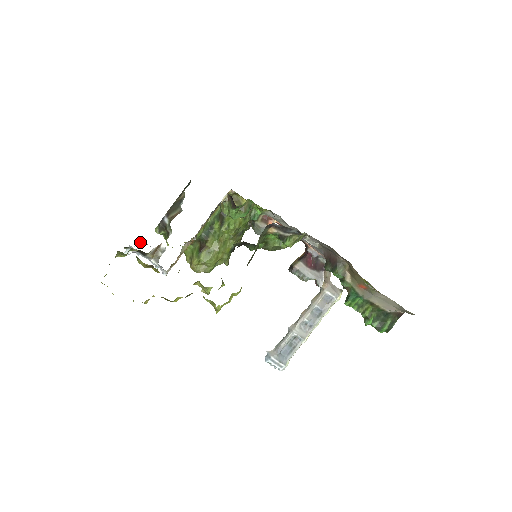
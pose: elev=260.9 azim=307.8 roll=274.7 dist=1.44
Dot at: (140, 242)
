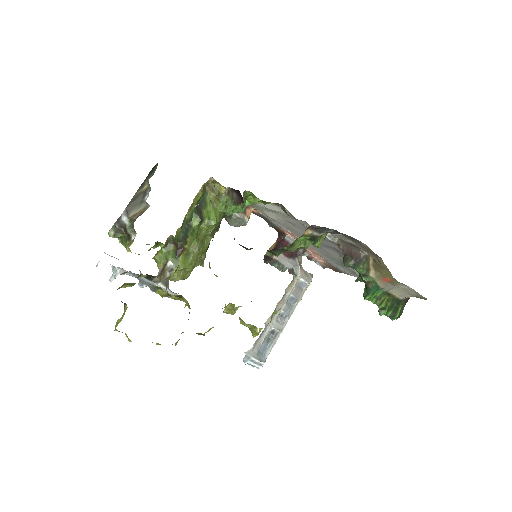
Dot at: occluded
